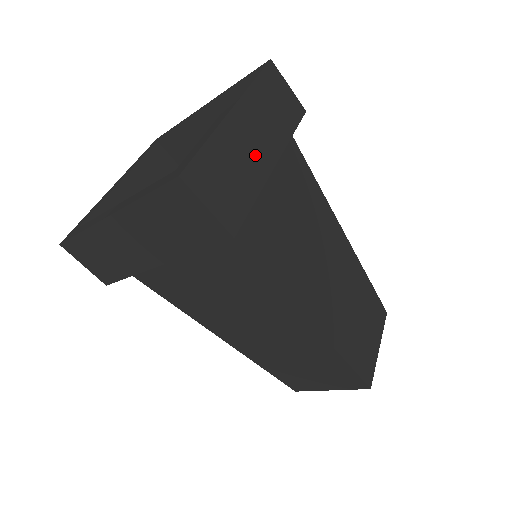
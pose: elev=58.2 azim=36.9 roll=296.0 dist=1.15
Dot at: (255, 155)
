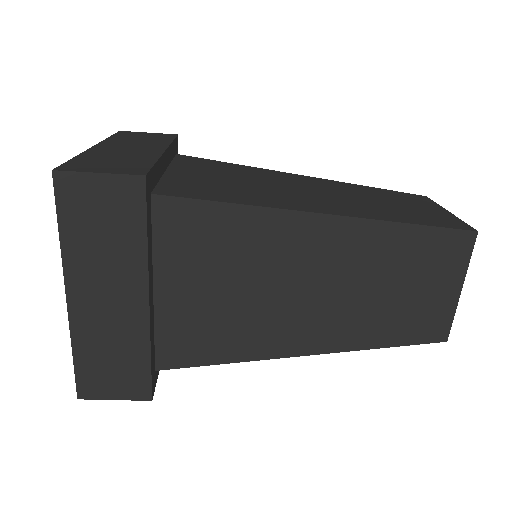
Dot at: (121, 316)
